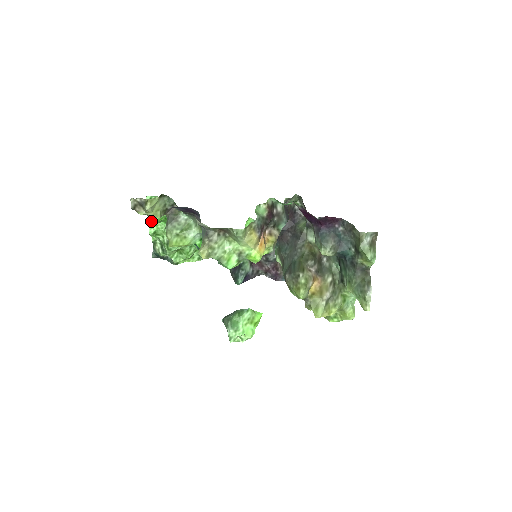
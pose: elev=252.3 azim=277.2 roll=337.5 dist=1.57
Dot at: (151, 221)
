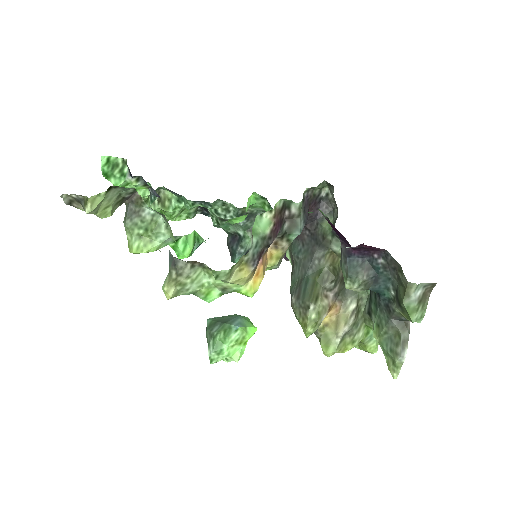
Dot at: (113, 184)
